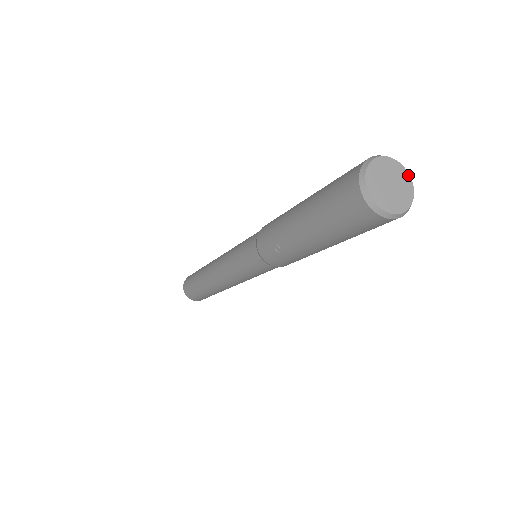
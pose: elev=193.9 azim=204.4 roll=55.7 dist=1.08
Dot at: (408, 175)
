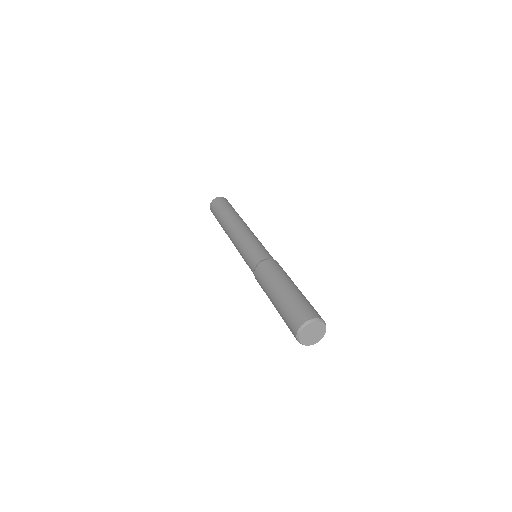
Dot at: (314, 322)
